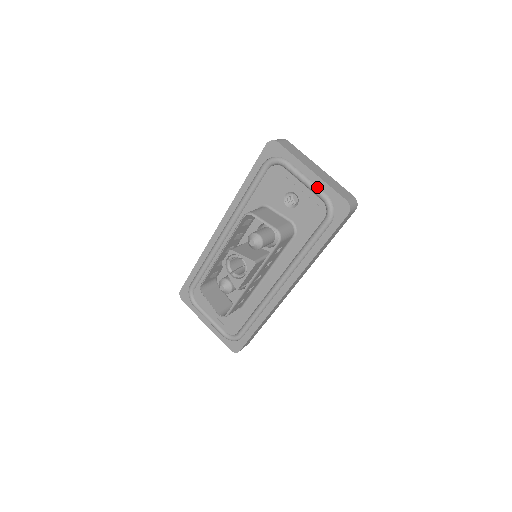
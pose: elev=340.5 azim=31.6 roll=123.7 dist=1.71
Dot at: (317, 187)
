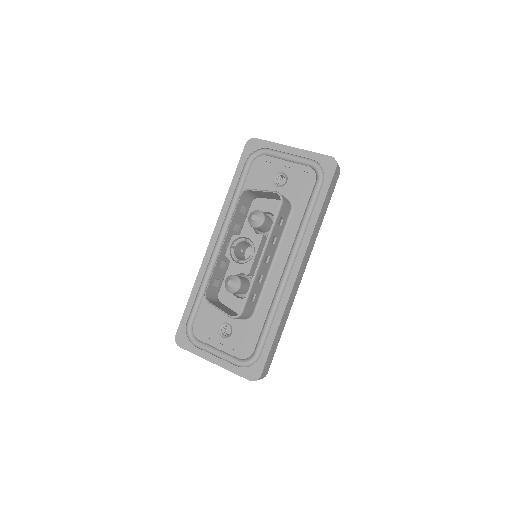
Dot at: (301, 157)
